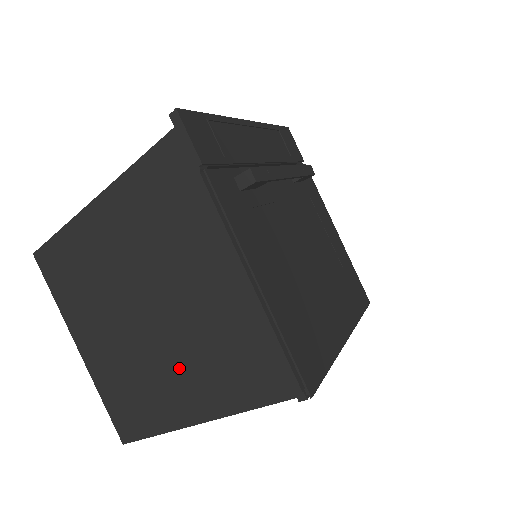
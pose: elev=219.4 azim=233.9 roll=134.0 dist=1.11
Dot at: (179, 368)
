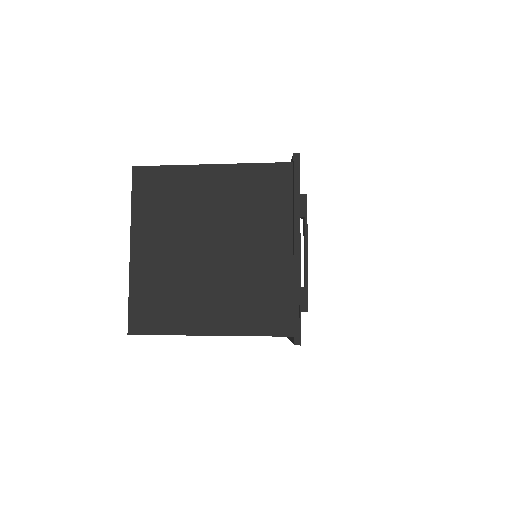
Dot at: occluded
